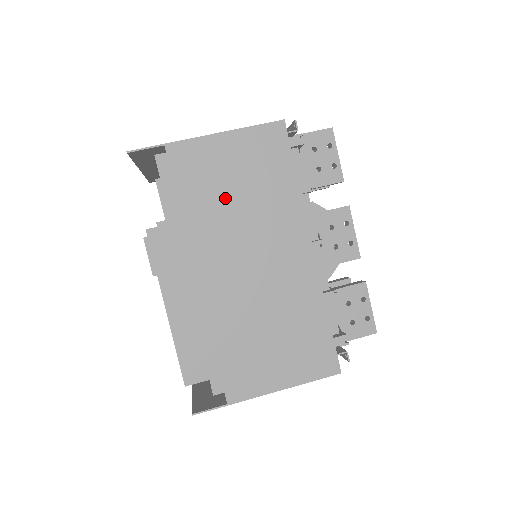
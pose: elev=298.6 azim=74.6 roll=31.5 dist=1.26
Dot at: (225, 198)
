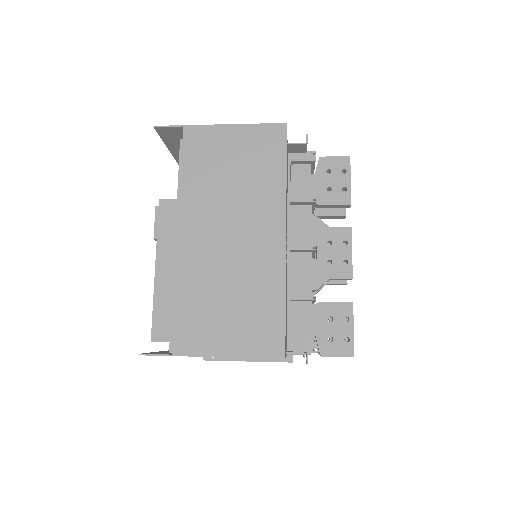
Dot at: (220, 176)
